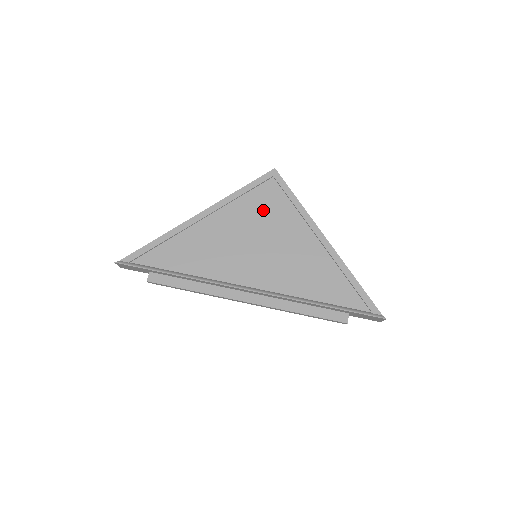
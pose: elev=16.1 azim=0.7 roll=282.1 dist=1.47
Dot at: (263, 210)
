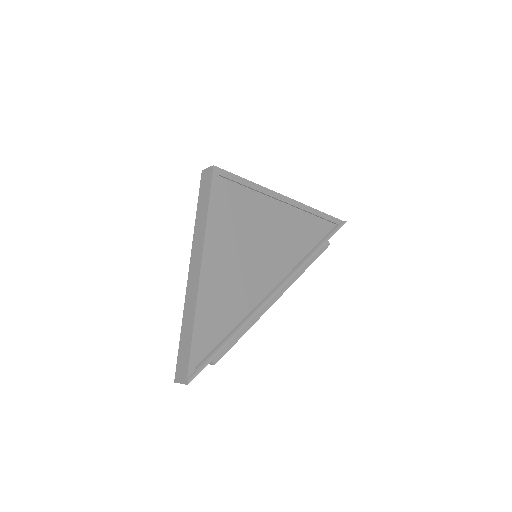
Dot at: (236, 214)
